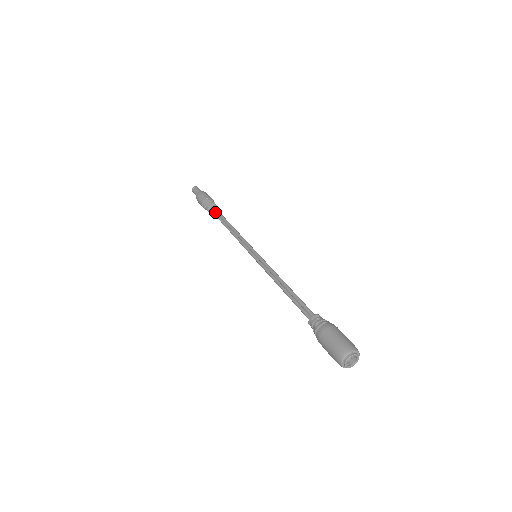
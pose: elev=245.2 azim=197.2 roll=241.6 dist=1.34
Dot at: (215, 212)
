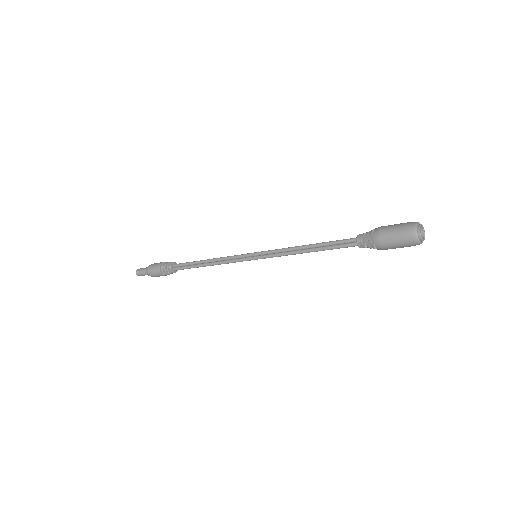
Dot at: (179, 266)
